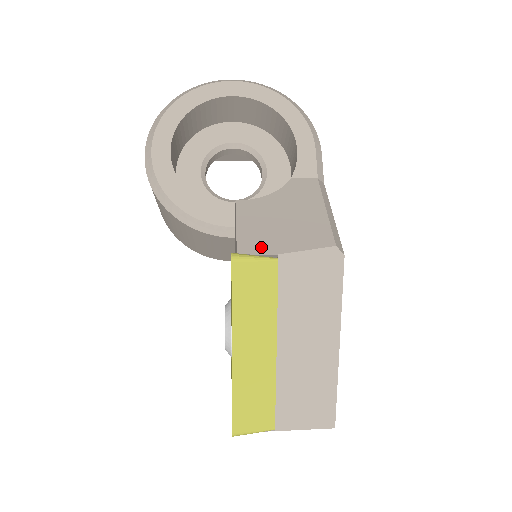
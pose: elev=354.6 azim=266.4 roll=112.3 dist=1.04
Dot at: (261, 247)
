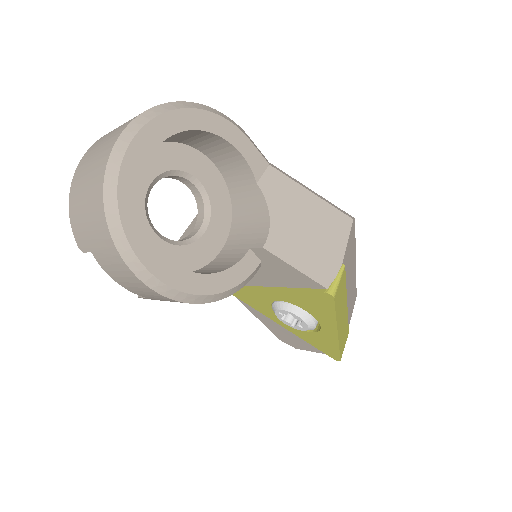
Dot at: (330, 268)
